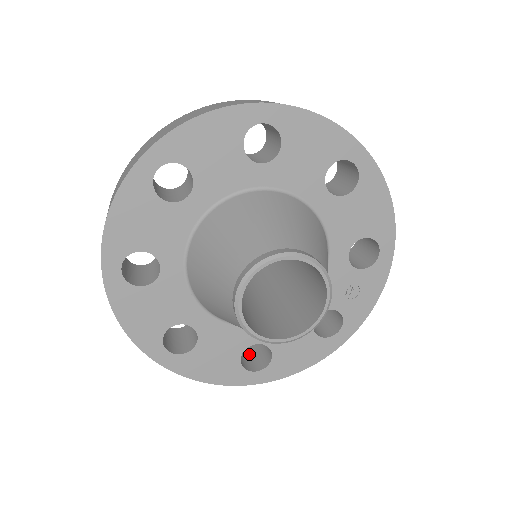
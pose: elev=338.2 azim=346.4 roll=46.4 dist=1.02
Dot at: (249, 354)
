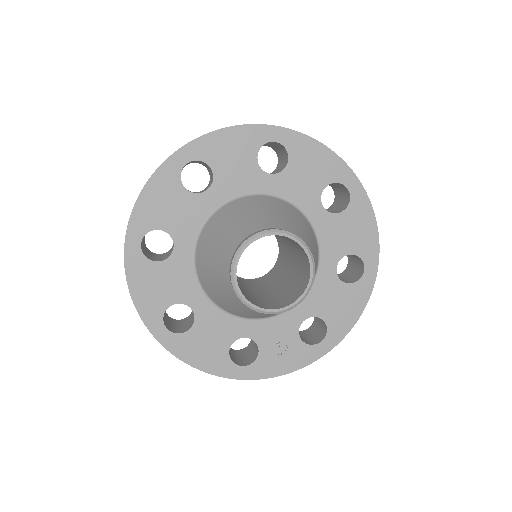
Dot at: (168, 319)
